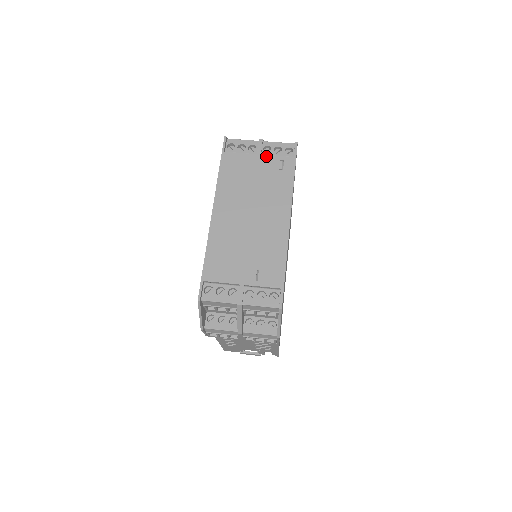
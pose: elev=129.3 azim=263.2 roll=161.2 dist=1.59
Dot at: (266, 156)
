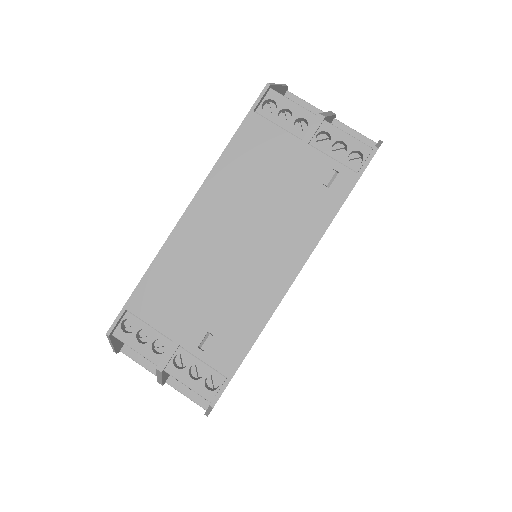
Dot at: (315, 150)
